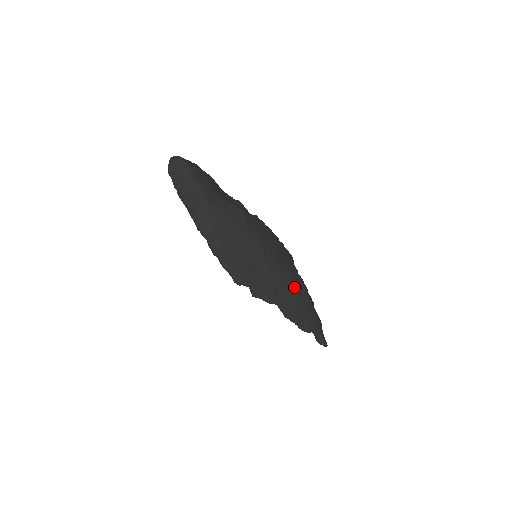
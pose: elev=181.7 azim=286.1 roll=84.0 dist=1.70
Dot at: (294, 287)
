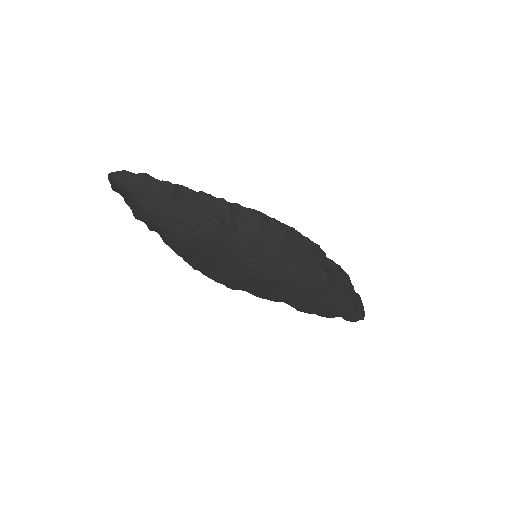
Dot at: (306, 290)
